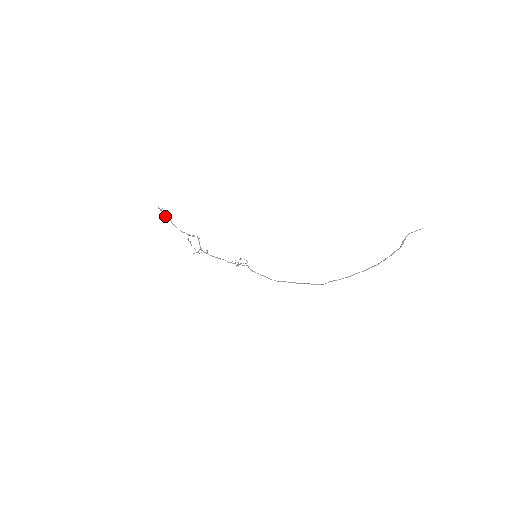
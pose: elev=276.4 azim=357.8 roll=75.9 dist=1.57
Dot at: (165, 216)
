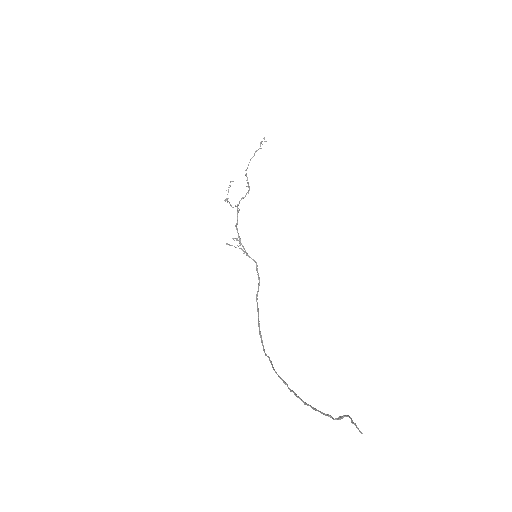
Dot at: (258, 149)
